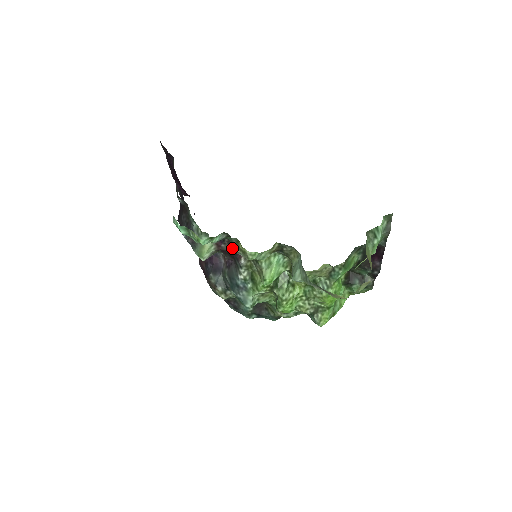
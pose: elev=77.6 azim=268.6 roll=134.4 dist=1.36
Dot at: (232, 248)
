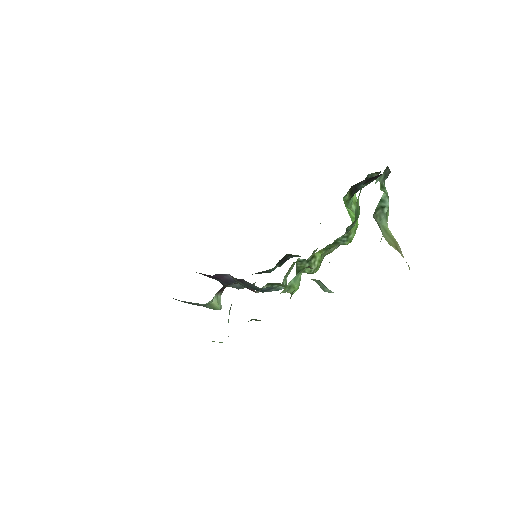
Dot at: occluded
